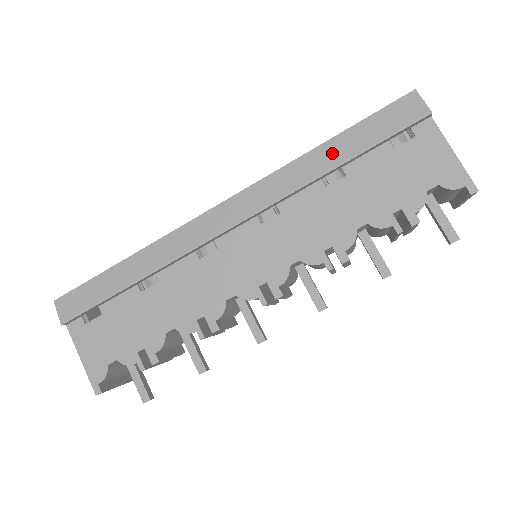
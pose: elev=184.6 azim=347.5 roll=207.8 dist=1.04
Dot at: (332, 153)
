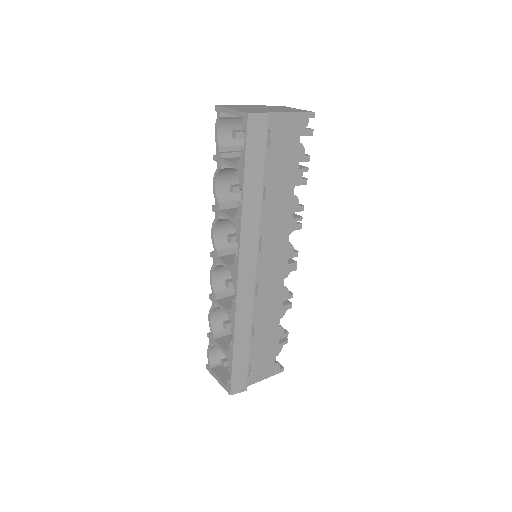
Dot at: (253, 190)
